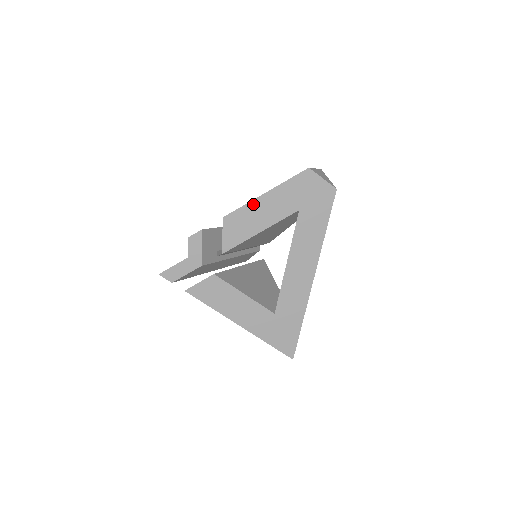
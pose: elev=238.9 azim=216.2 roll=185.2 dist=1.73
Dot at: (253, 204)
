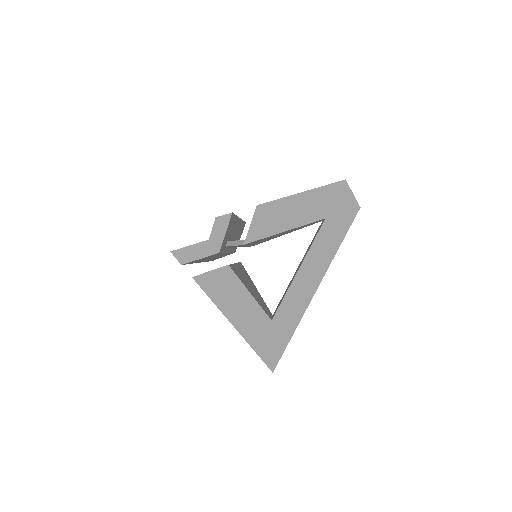
Dot at: (289, 200)
